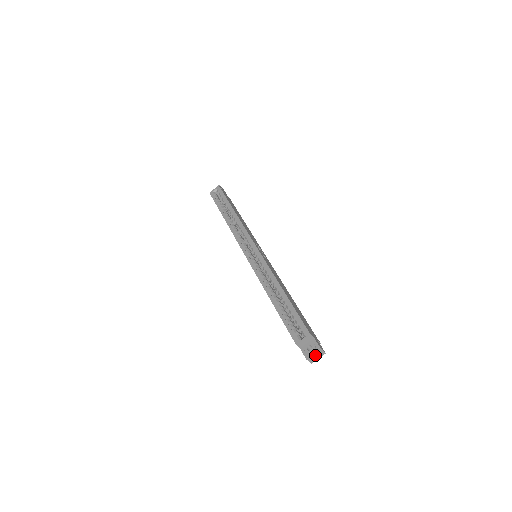
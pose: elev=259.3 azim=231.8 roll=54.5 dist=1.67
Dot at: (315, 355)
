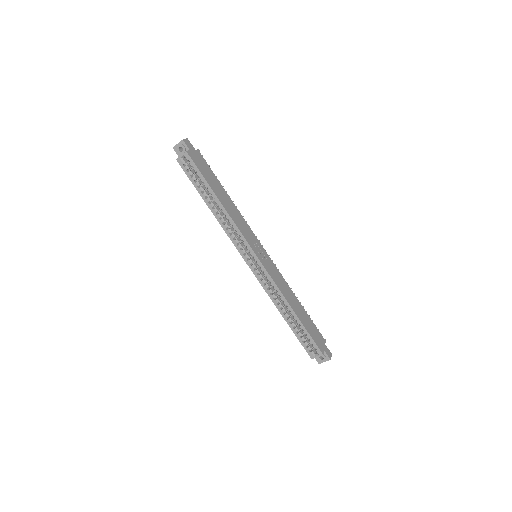
Dot at: (325, 360)
